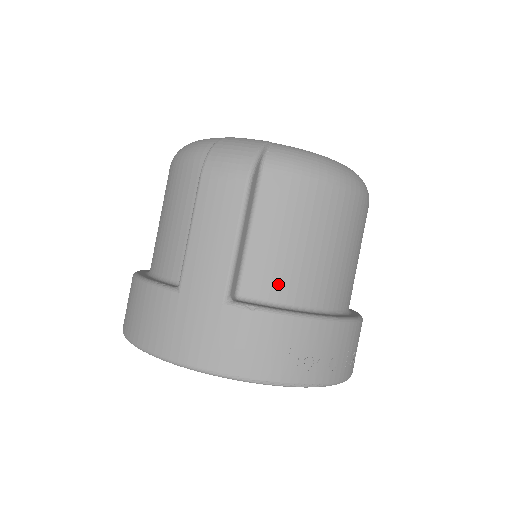
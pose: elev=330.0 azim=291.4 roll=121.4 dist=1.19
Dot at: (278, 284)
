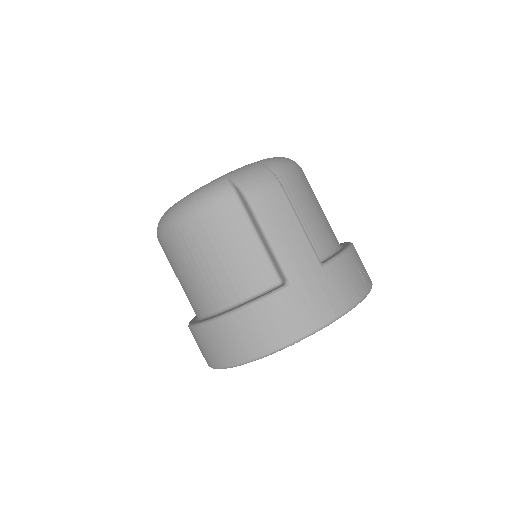
Dot at: (325, 241)
